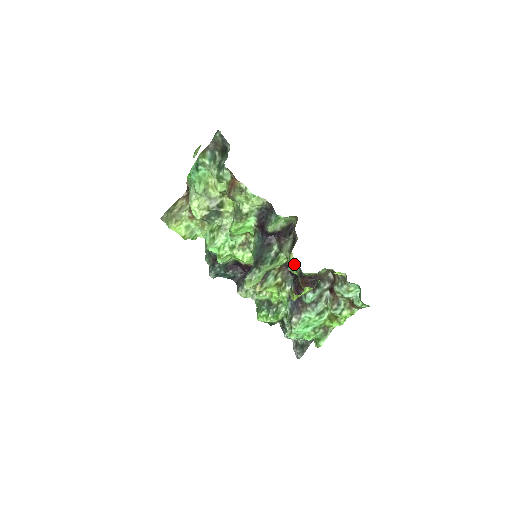
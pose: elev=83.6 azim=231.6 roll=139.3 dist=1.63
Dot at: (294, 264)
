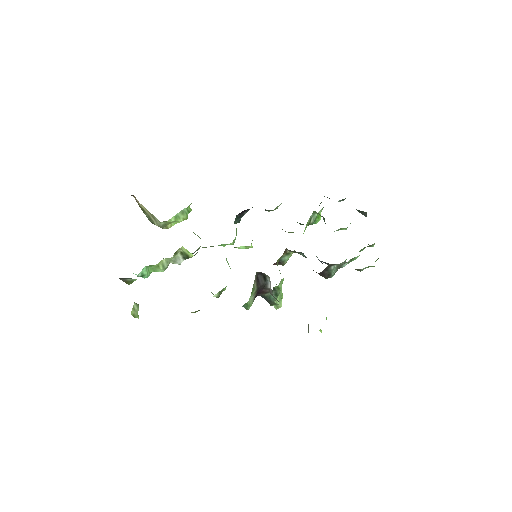
Dot at: occluded
